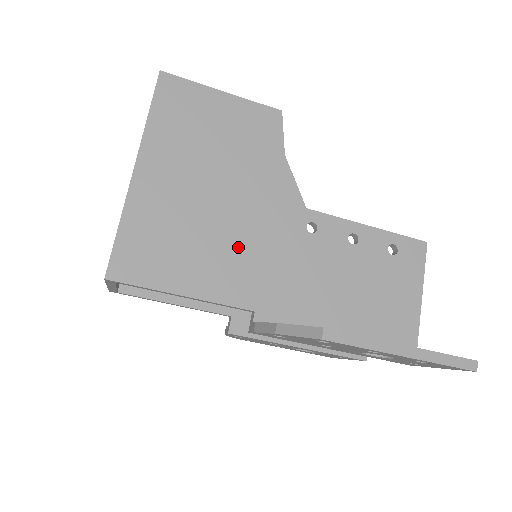
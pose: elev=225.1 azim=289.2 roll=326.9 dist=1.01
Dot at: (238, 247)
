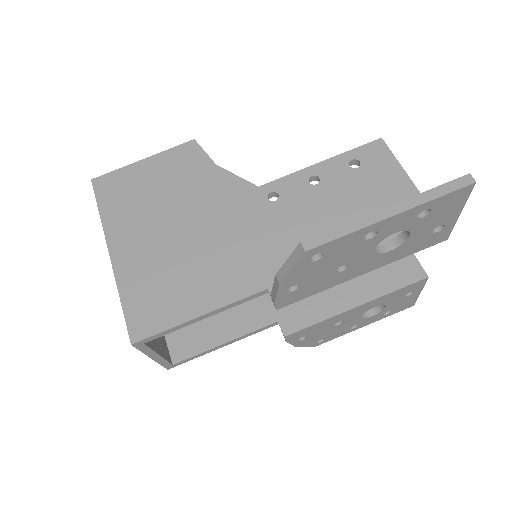
Dot at: (222, 251)
